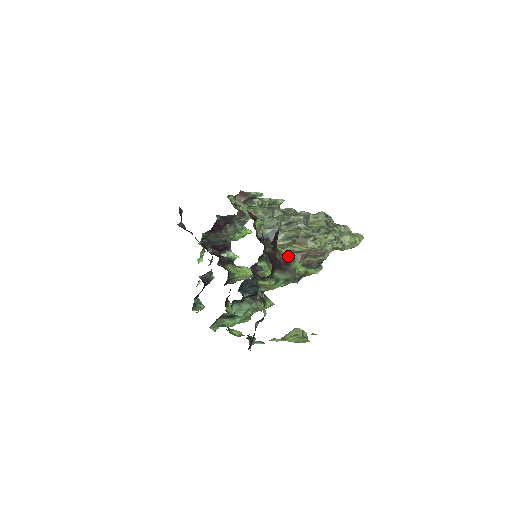
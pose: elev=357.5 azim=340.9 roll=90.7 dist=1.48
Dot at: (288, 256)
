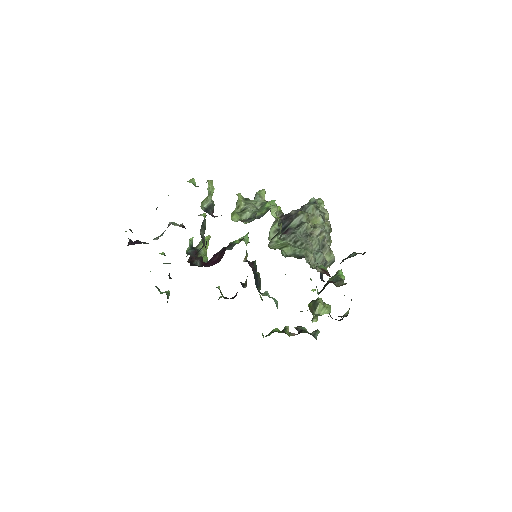
Dot at: occluded
